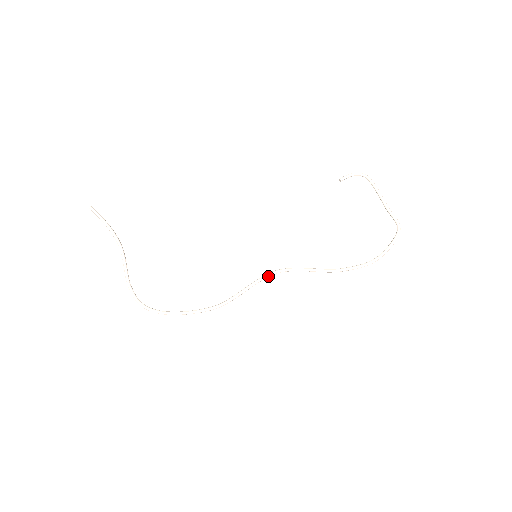
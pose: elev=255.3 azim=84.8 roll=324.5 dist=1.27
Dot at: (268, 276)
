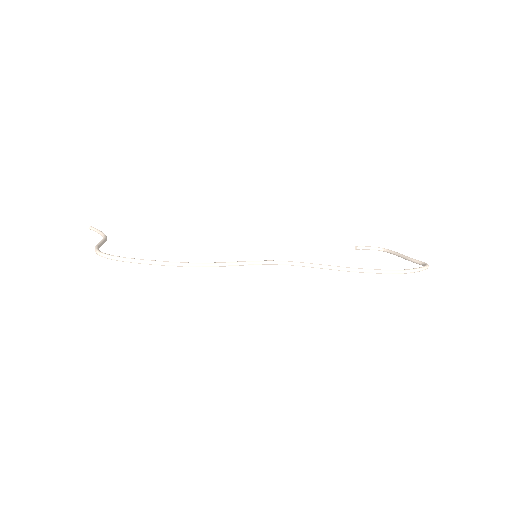
Dot at: (267, 262)
